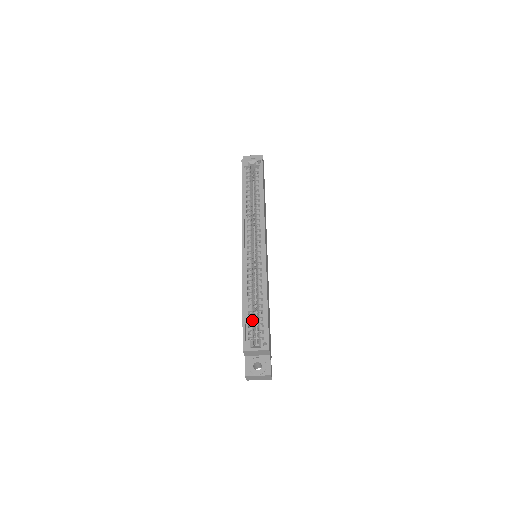
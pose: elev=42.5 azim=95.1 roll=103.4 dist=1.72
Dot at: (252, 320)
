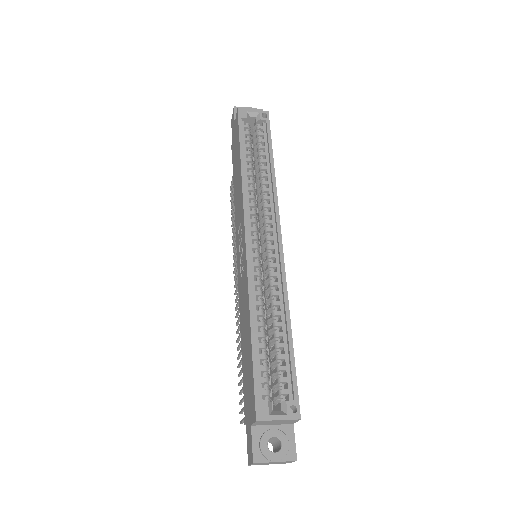
Dot at: (266, 364)
